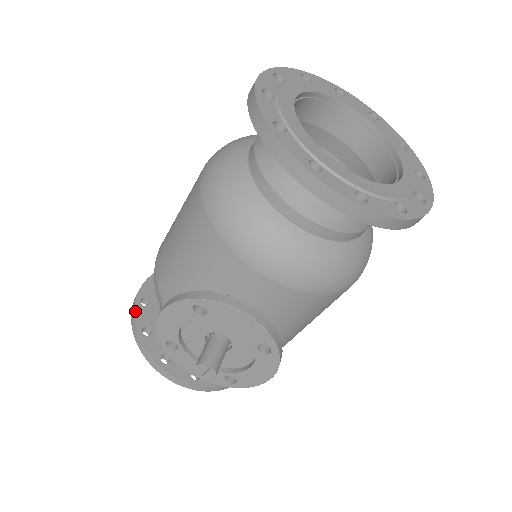
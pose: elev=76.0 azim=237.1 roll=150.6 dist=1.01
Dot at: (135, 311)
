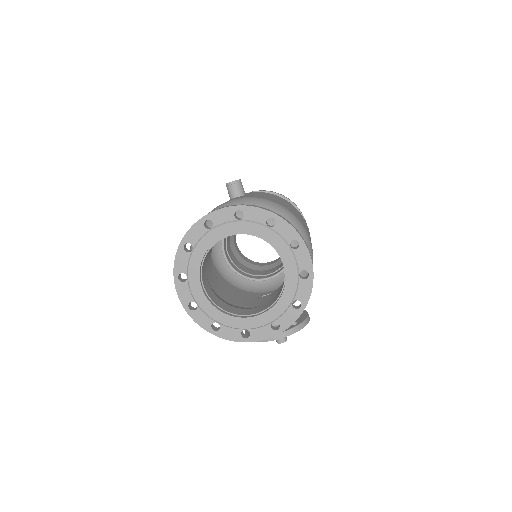
Dot at: occluded
